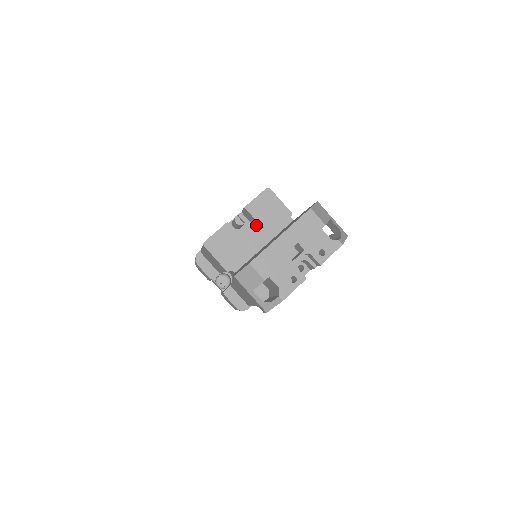
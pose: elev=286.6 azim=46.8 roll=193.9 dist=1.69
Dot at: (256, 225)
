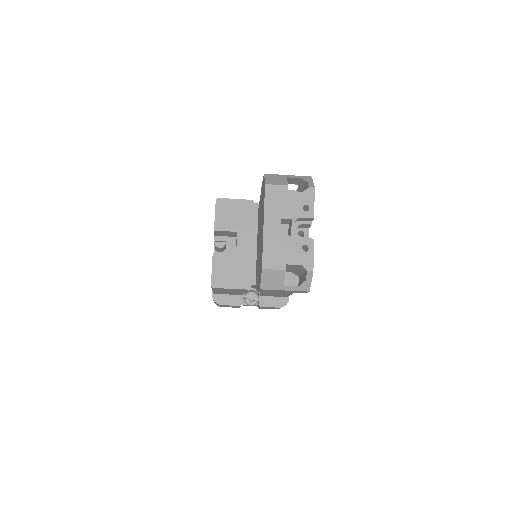
Dot at: (235, 235)
